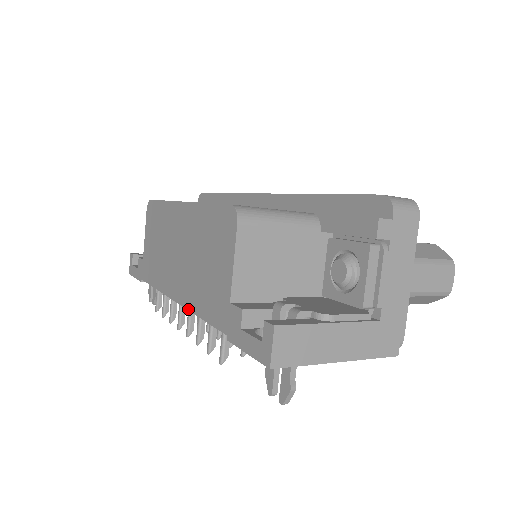
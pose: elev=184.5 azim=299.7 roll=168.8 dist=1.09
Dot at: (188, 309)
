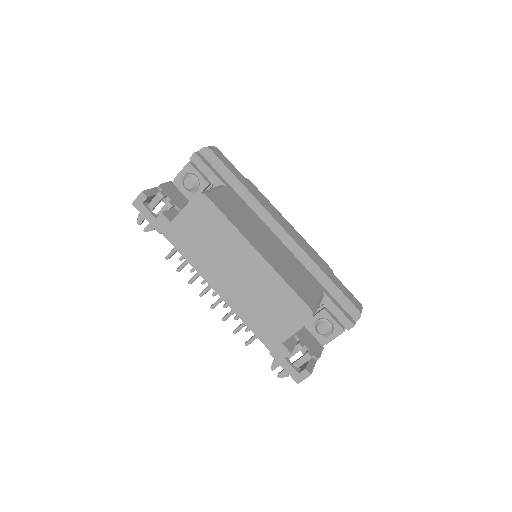
Dot at: (234, 312)
